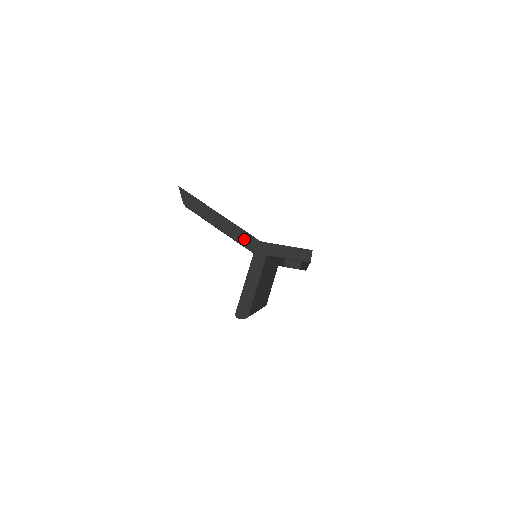
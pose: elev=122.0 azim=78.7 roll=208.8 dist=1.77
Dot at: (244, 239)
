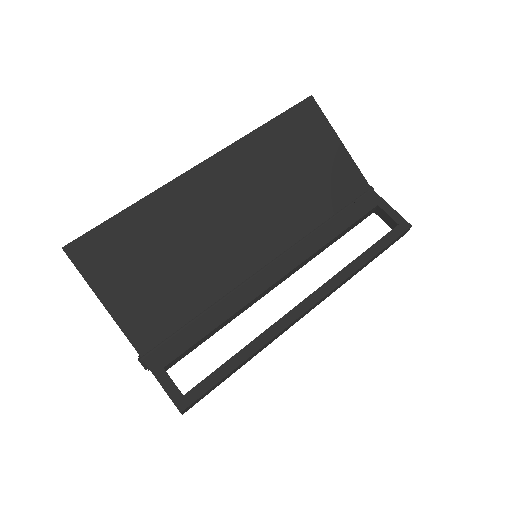
Dot at: occluded
